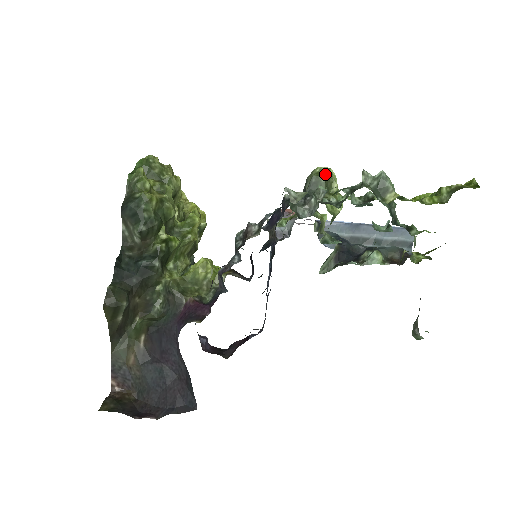
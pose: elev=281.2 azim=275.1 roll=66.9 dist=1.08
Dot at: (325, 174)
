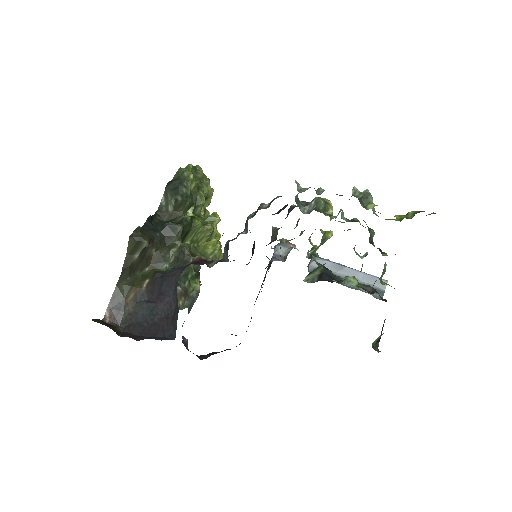
Dot at: (325, 201)
